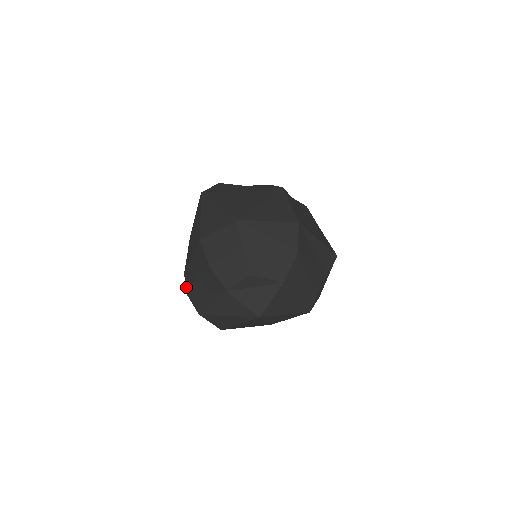
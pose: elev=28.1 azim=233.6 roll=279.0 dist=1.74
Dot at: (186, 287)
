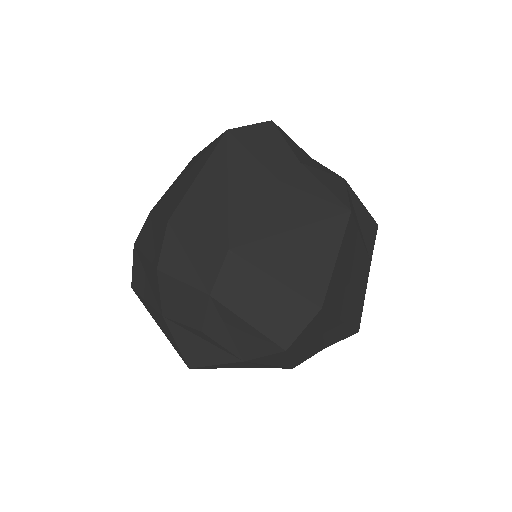
Dot at: (138, 238)
